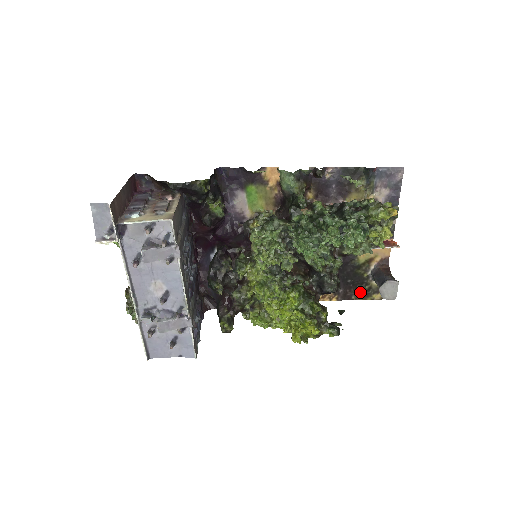
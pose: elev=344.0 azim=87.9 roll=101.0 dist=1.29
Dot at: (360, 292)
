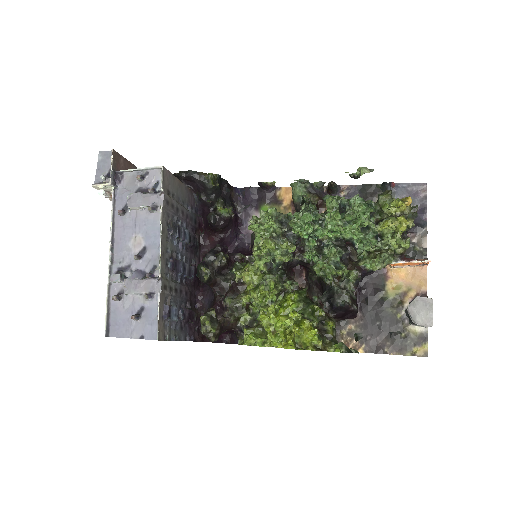
Dot at: (395, 342)
